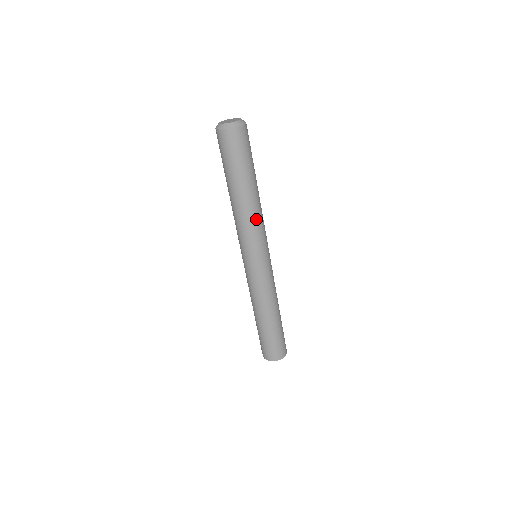
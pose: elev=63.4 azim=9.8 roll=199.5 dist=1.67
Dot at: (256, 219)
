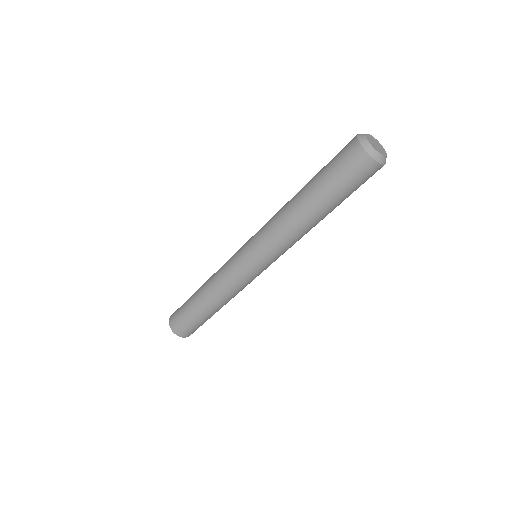
Dot at: occluded
